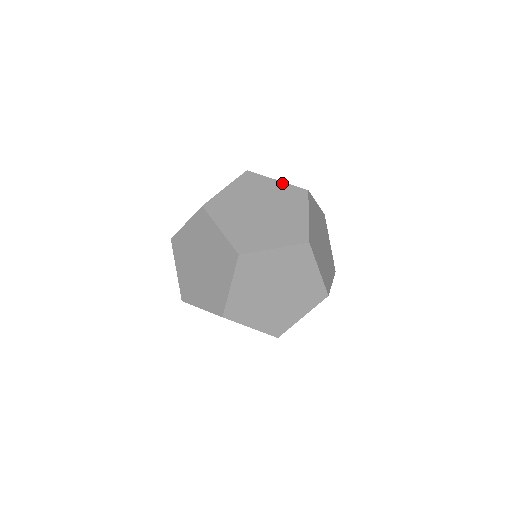
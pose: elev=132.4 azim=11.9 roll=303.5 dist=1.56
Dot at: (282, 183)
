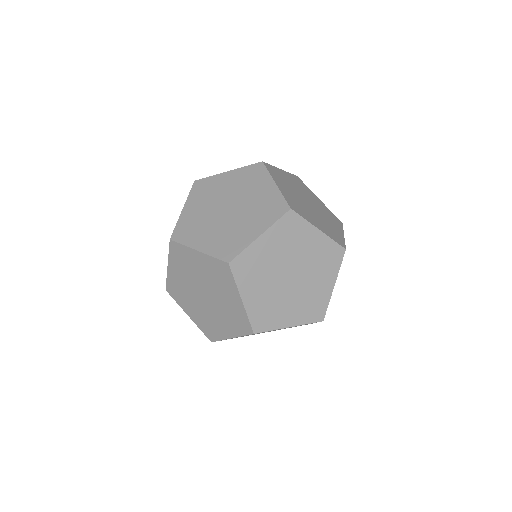
Dot at: (276, 189)
